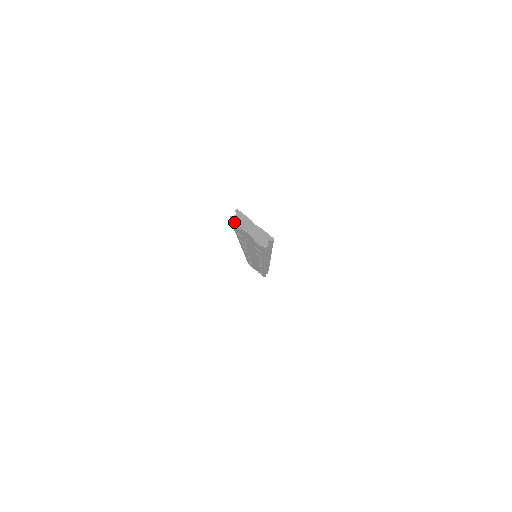
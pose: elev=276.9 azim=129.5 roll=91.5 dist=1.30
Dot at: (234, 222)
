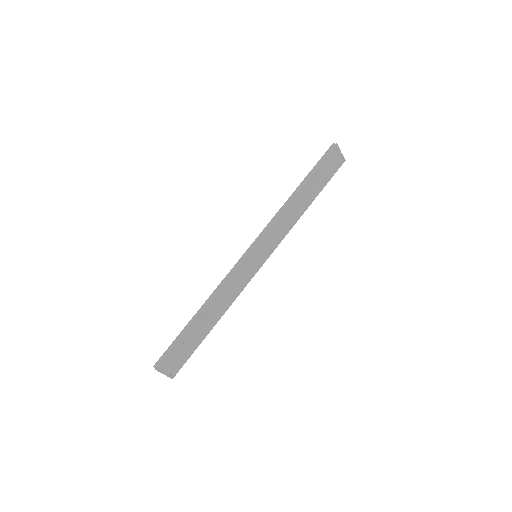
Dot at: (155, 368)
